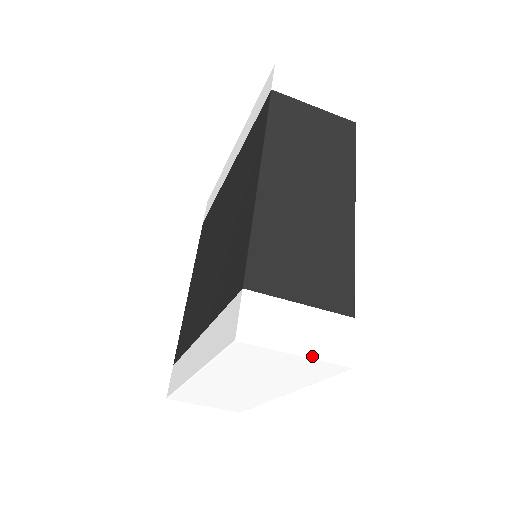
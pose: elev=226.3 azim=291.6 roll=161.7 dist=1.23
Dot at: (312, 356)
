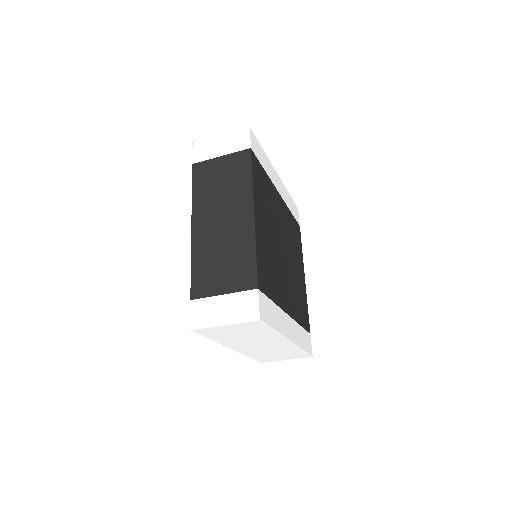
Dot at: (232, 323)
